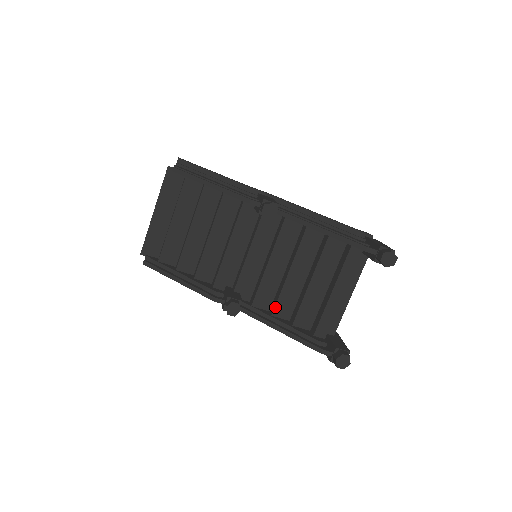
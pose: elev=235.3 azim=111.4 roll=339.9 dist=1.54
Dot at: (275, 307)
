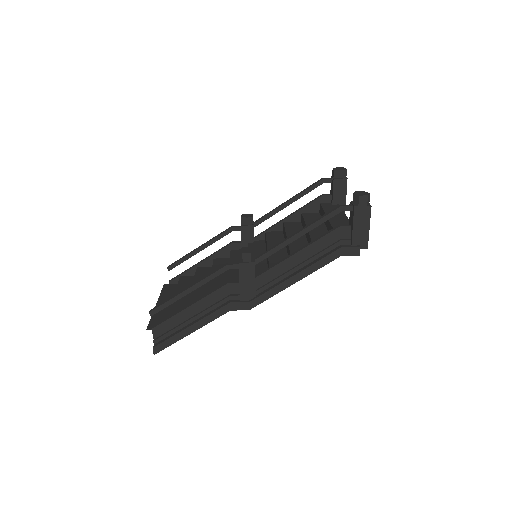
Dot at: (290, 253)
